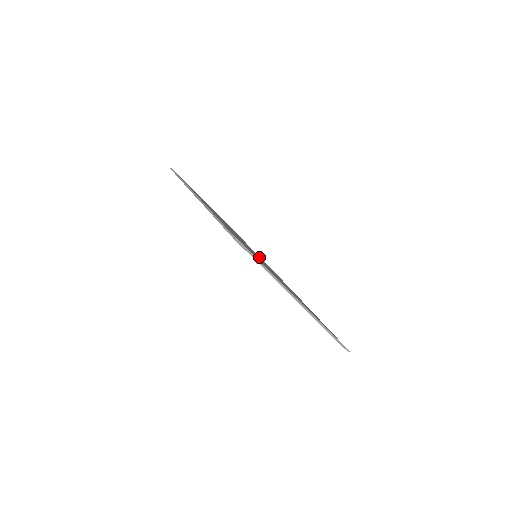
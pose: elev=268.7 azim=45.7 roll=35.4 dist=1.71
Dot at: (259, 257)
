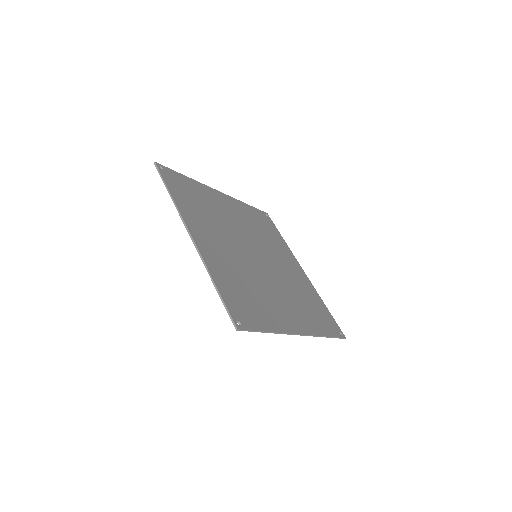
Dot at: (258, 232)
